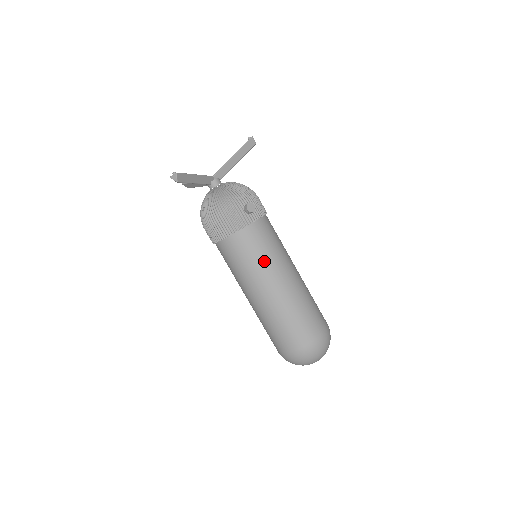
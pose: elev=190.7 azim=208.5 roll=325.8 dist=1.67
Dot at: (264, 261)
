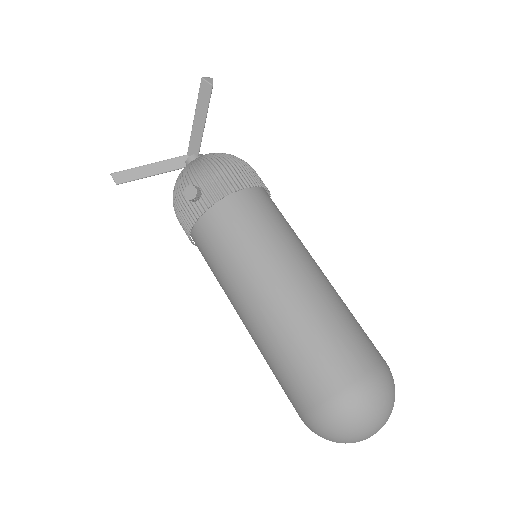
Dot at: (227, 270)
